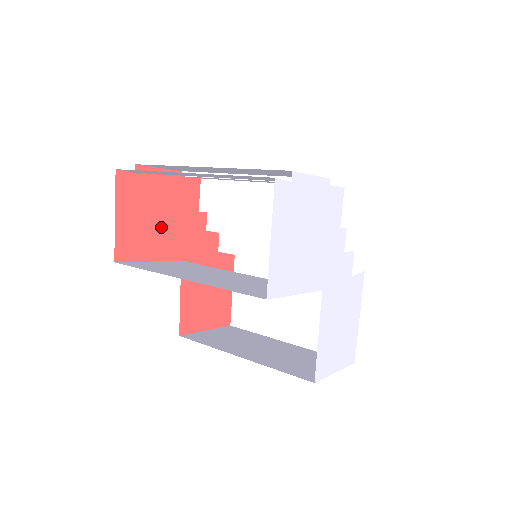
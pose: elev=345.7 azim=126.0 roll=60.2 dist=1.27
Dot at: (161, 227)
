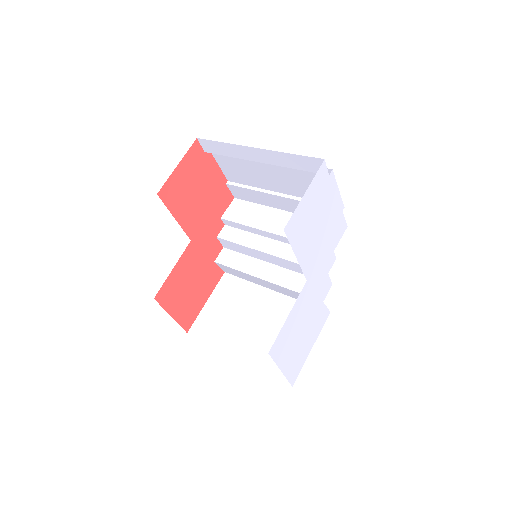
Dot at: (195, 203)
